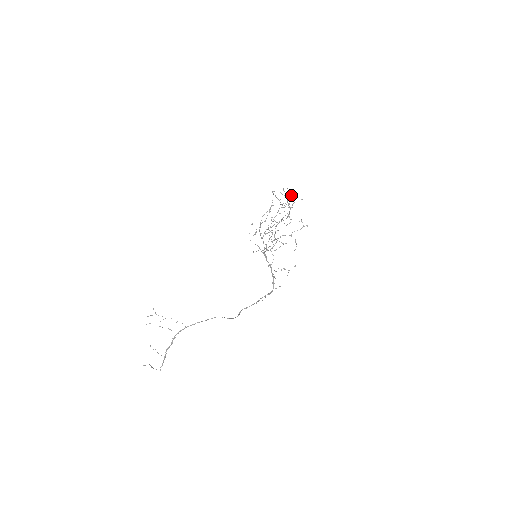
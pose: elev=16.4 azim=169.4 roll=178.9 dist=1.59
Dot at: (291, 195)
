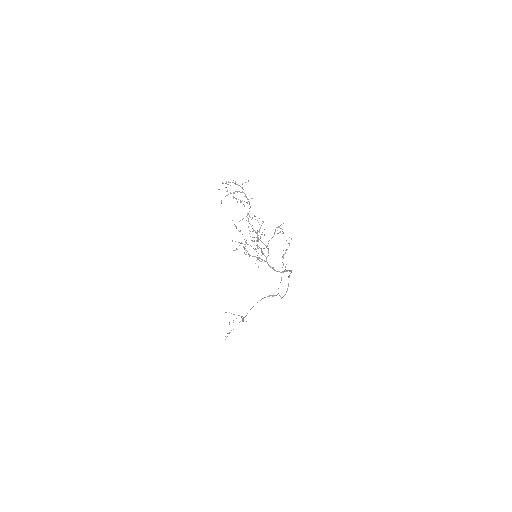
Dot at: (233, 180)
